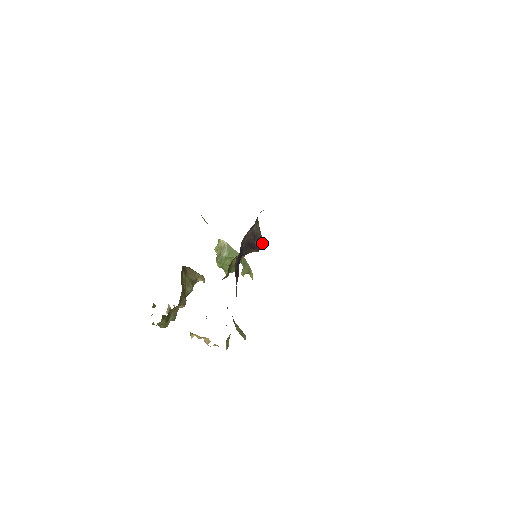
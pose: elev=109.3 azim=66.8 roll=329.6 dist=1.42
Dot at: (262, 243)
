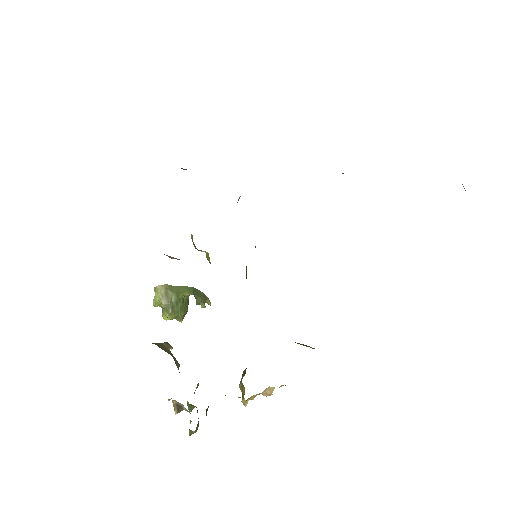
Dot at: occluded
